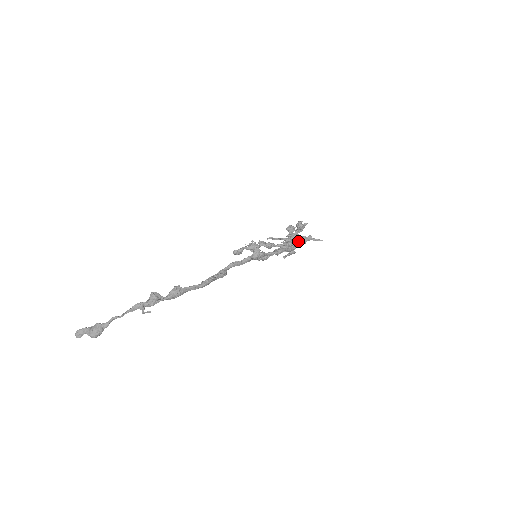
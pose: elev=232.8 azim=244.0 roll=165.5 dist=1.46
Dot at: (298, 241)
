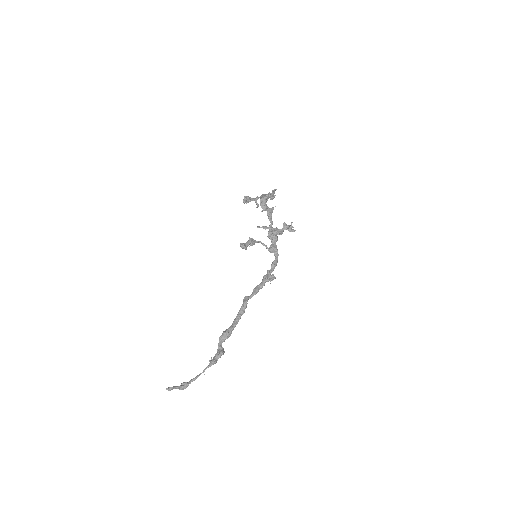
Dot at: (267, 200)
